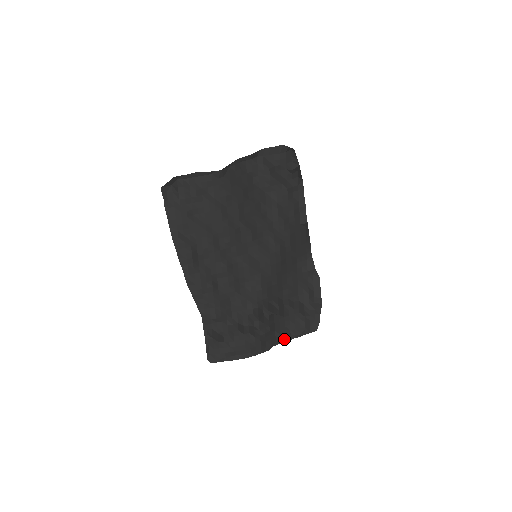
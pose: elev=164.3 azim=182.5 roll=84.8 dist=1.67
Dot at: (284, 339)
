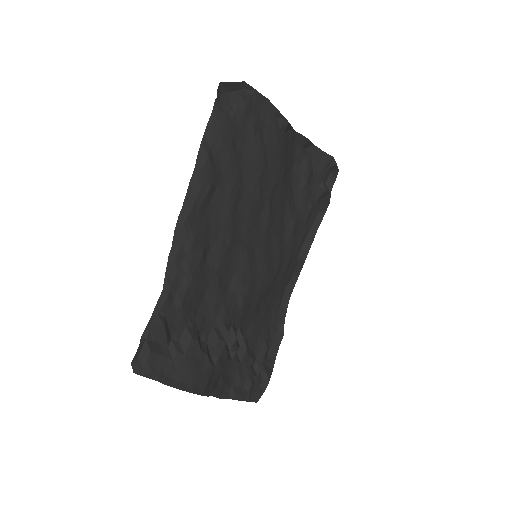
Dot at: (221, 393)
